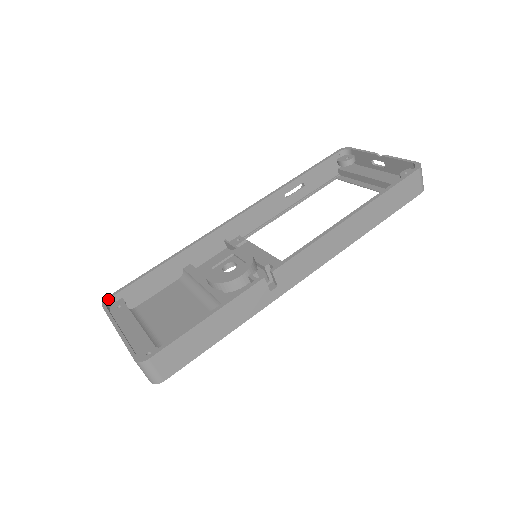
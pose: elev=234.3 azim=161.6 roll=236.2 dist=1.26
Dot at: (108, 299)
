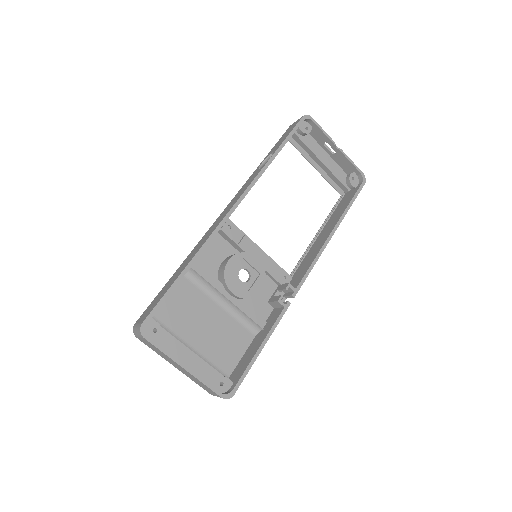
Dot at: occluded
